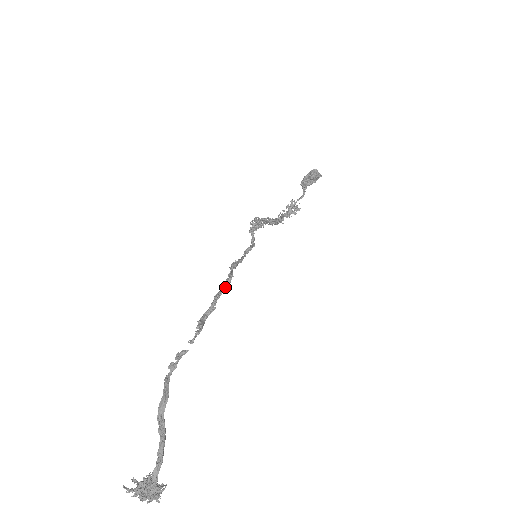
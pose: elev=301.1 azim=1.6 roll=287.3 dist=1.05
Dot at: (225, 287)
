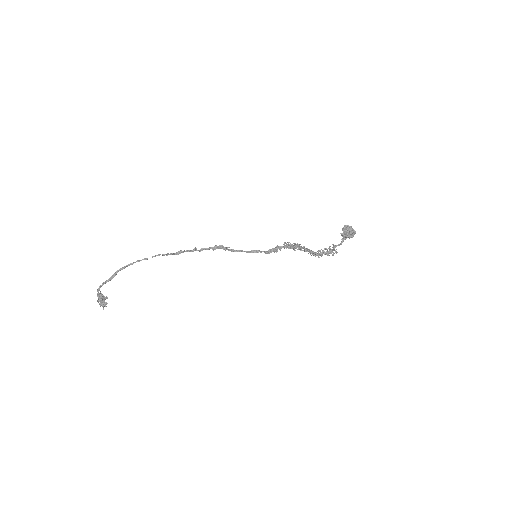
Dot at: (196, 248)
